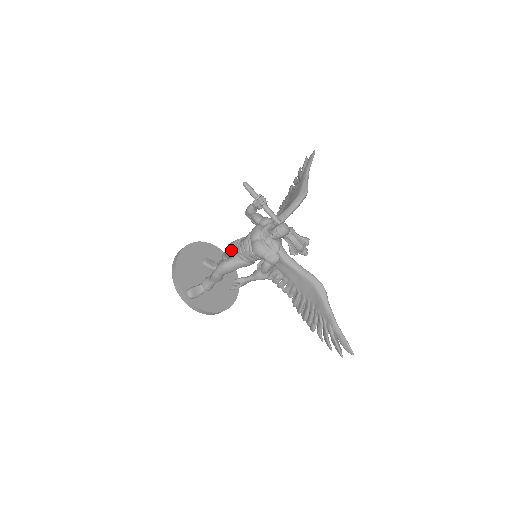
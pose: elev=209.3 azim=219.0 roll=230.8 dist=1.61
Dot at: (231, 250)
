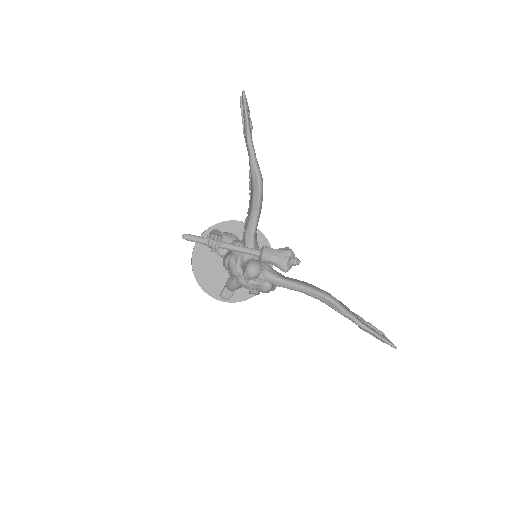
Dot at: occluded
